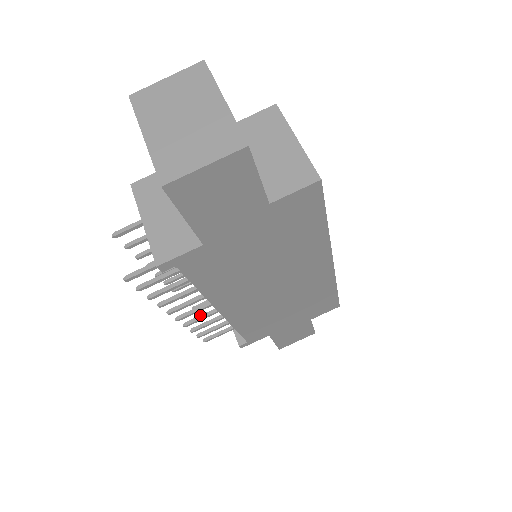
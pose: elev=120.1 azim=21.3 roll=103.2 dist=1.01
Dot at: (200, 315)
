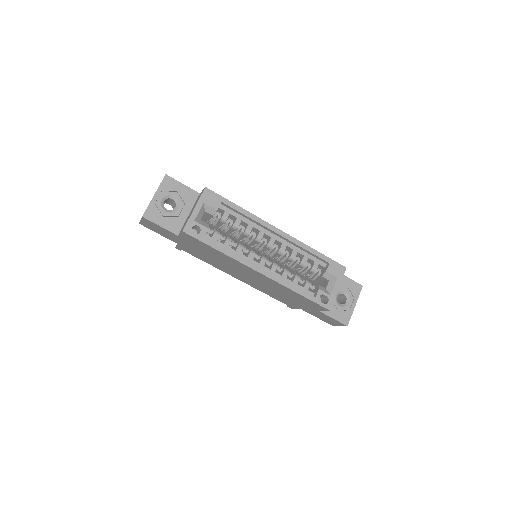
Dot at: occluded
